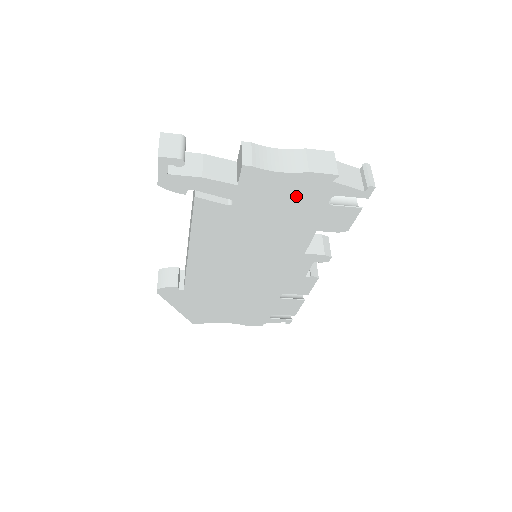
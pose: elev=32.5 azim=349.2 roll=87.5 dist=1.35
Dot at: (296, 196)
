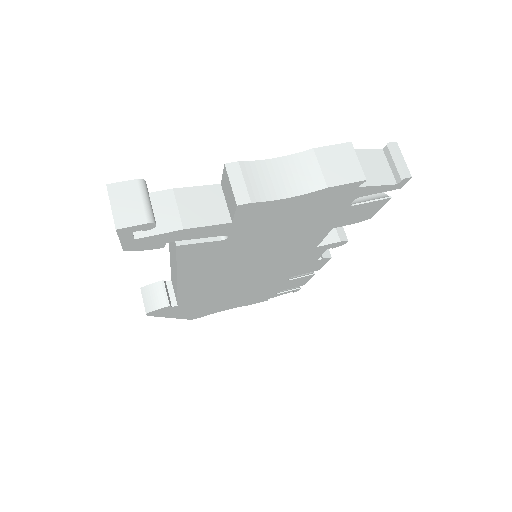
Dot at: (309, 210)
